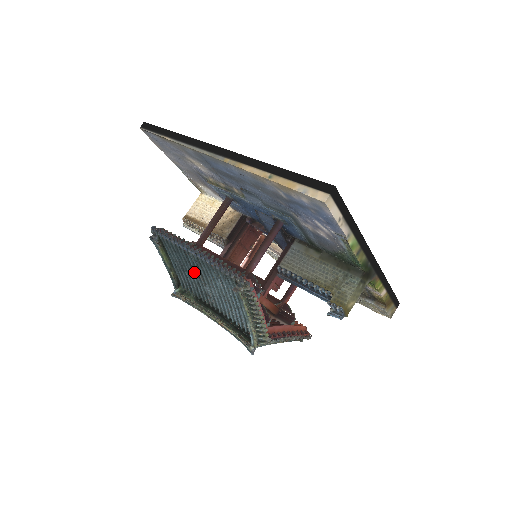
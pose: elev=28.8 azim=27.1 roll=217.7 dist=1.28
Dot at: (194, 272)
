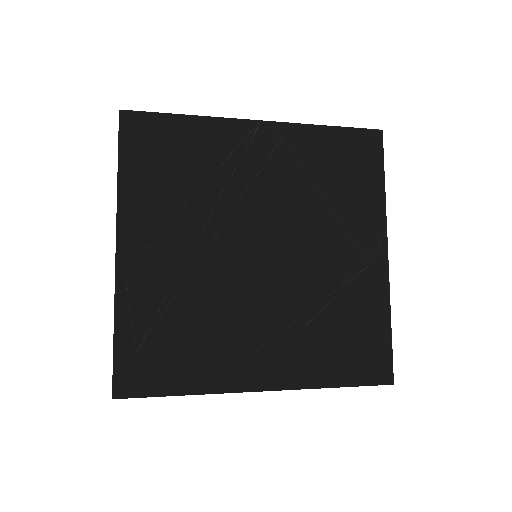
Dot at: occluded
